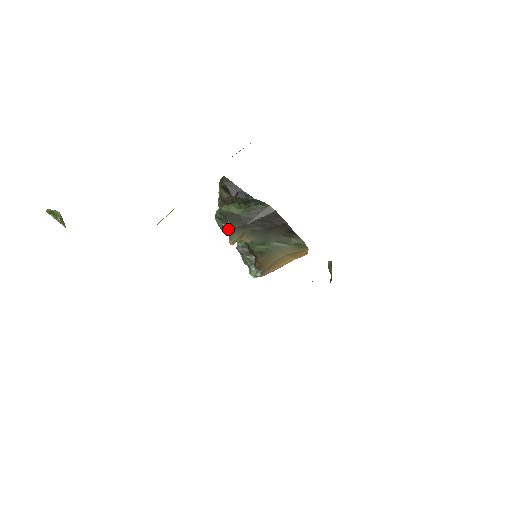
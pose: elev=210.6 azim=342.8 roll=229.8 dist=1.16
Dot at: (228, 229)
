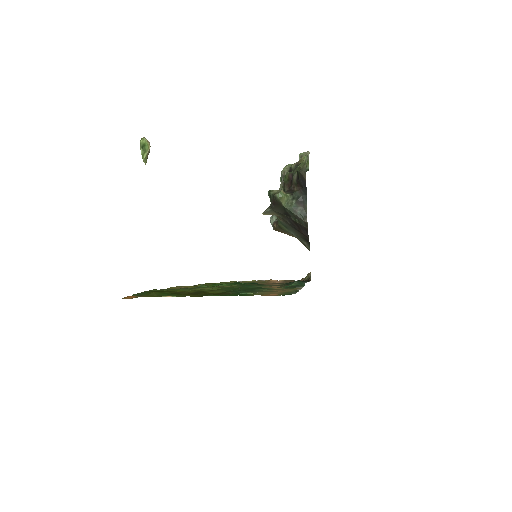
Dot at: (269, 207)
